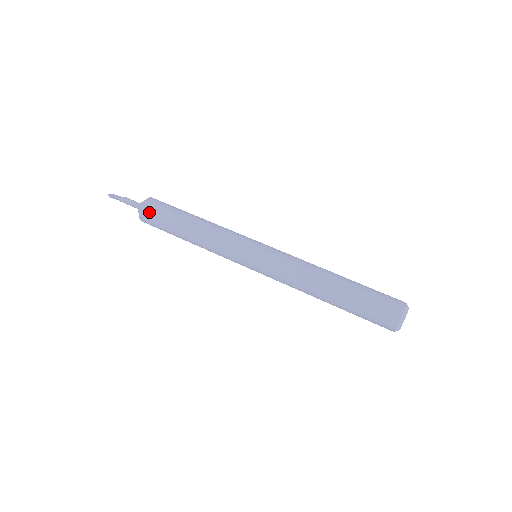
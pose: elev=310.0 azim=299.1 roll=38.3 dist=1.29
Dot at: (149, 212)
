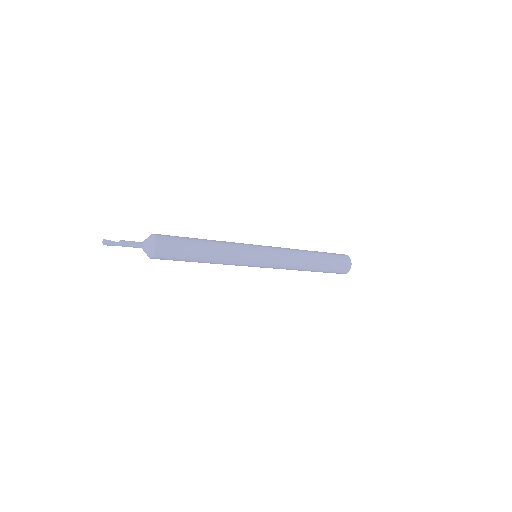
Dot at: (165, 237)
